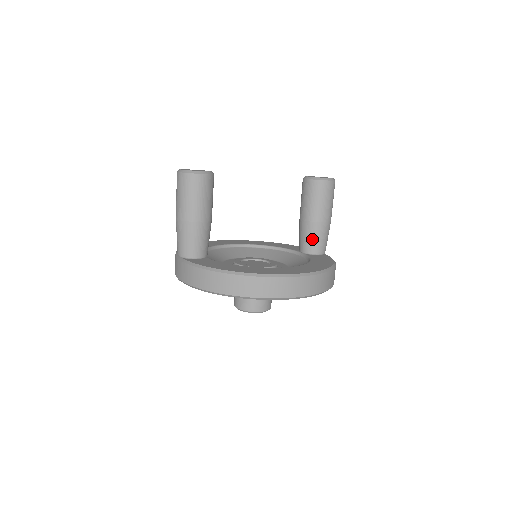
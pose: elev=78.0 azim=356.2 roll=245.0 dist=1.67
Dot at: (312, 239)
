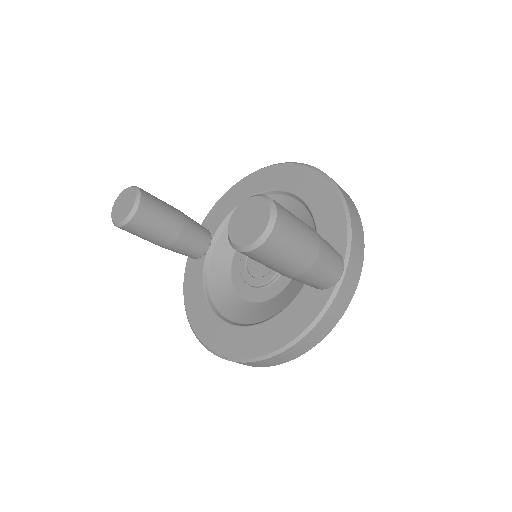
Dot at: occluded
